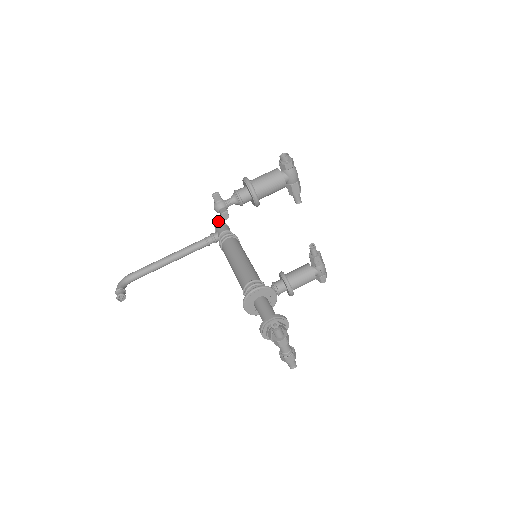
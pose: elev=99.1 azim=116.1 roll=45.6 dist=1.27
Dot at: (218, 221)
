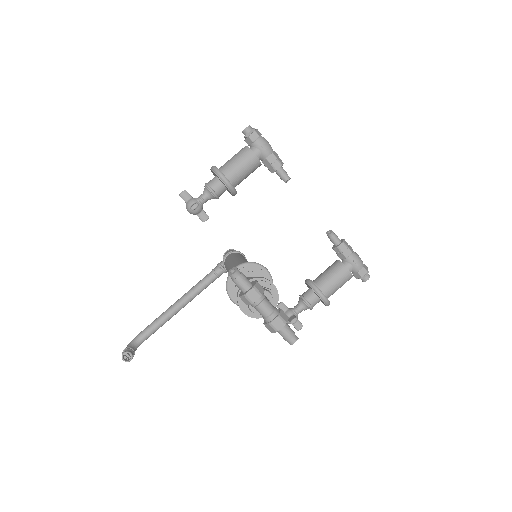
Dot at: occluded
